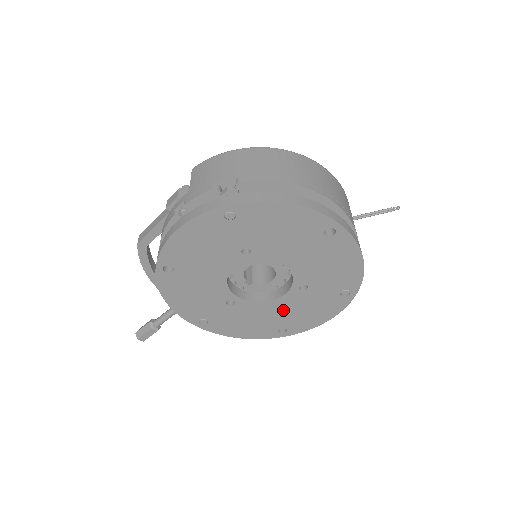
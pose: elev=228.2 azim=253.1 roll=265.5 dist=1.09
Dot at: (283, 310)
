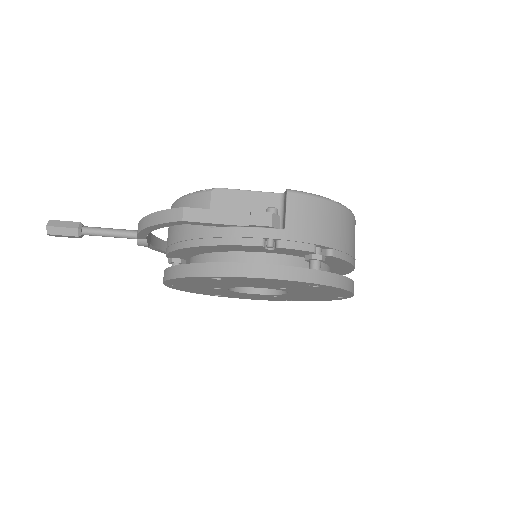
Dot at: (240, 294)
